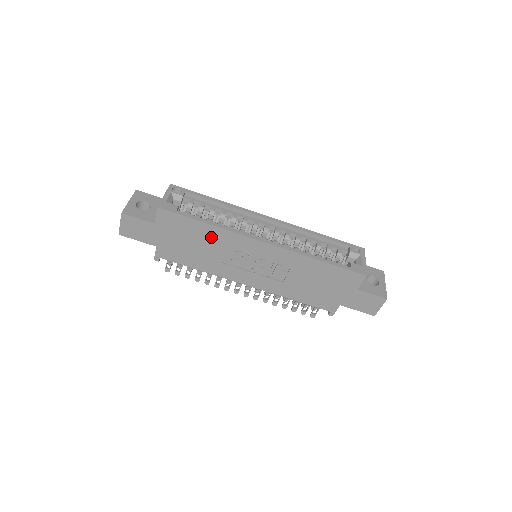
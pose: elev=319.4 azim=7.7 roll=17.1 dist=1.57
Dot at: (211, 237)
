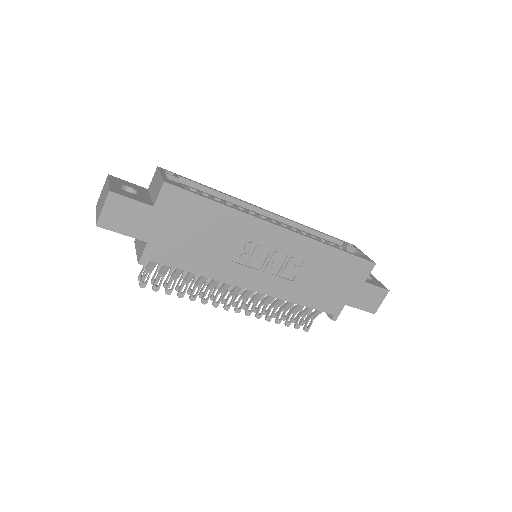
Dot at: (223, 224)
